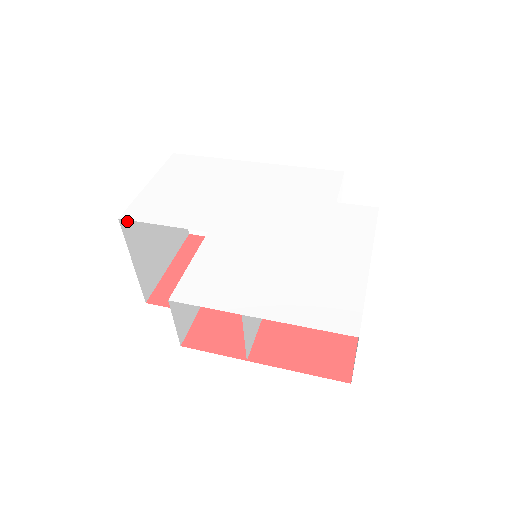
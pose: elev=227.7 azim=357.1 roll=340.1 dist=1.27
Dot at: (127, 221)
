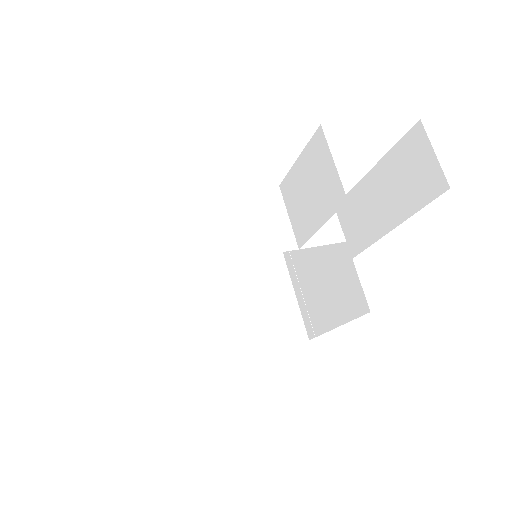
Dot at: occluded
